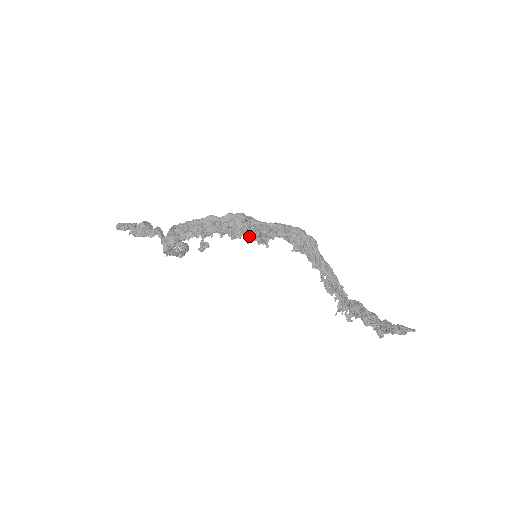
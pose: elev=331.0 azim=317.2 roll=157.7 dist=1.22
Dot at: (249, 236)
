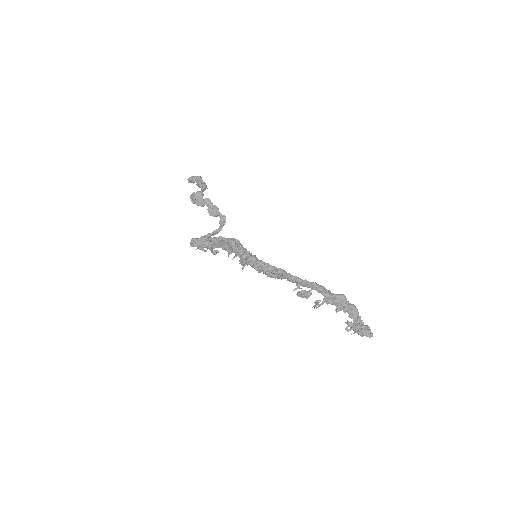
Dot at: occluded
